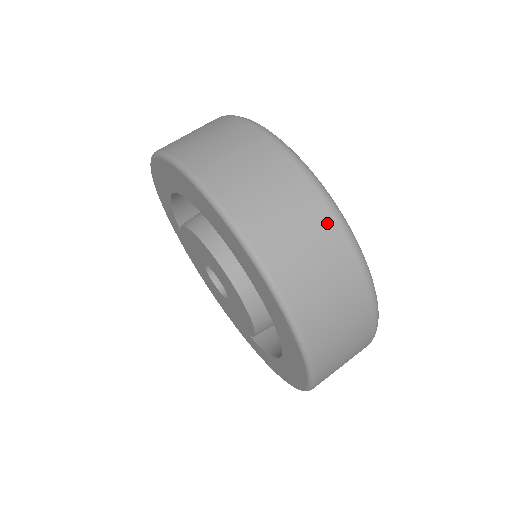
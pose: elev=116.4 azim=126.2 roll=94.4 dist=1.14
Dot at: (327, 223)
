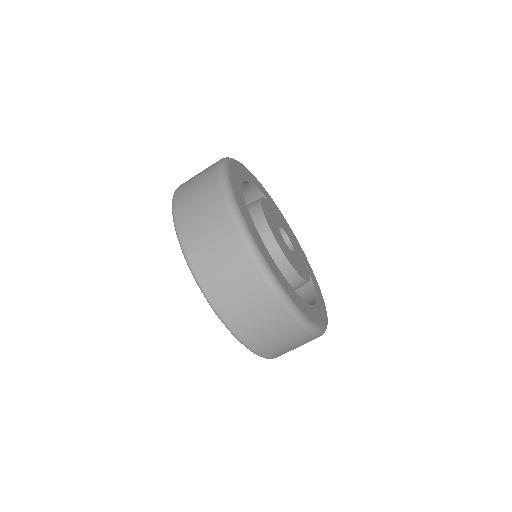
Dot at: (235, 243)
